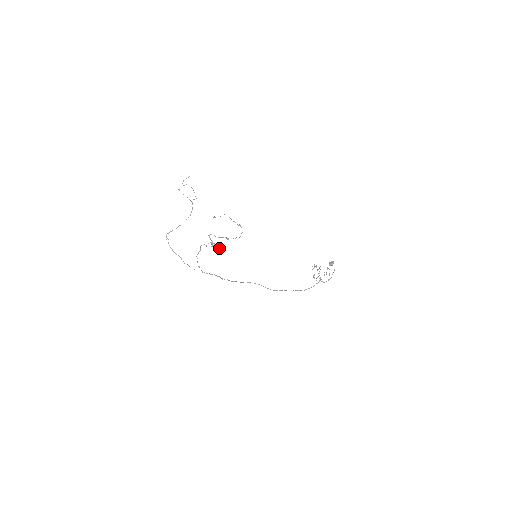
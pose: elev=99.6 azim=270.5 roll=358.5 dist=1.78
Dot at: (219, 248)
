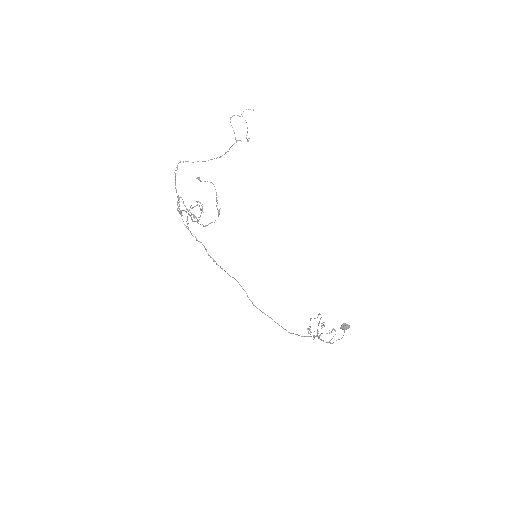
Dot at: occluded
